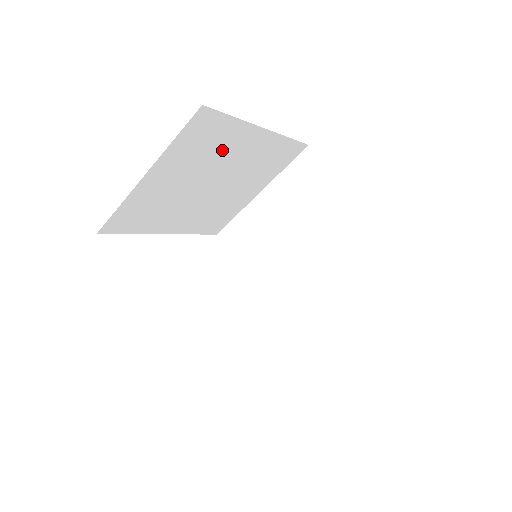
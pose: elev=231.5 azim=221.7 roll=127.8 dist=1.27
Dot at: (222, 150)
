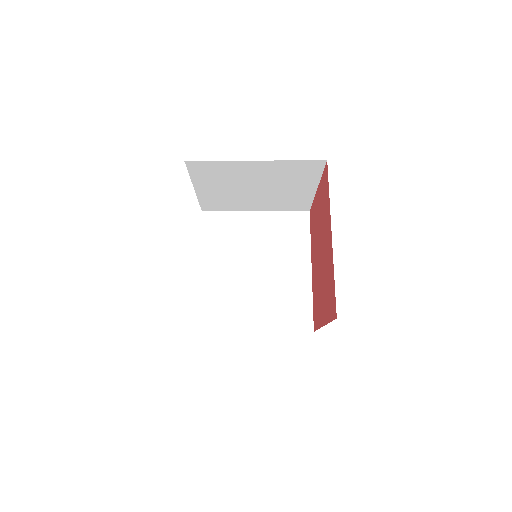
Dot at: (287, 251)
